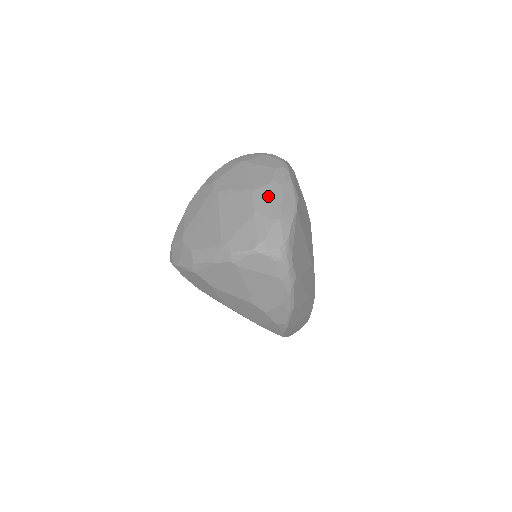
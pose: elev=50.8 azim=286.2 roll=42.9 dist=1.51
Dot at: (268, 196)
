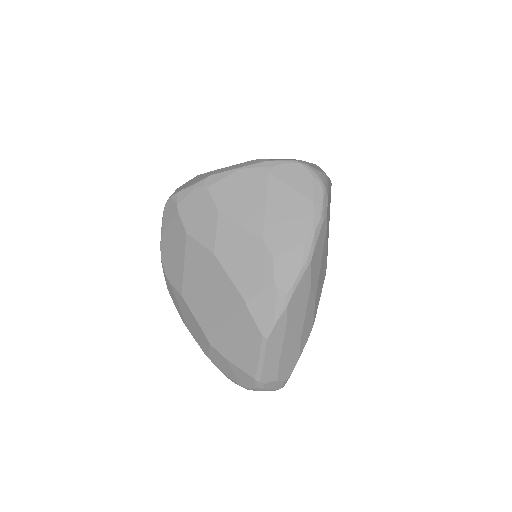
Dot at: occluded
